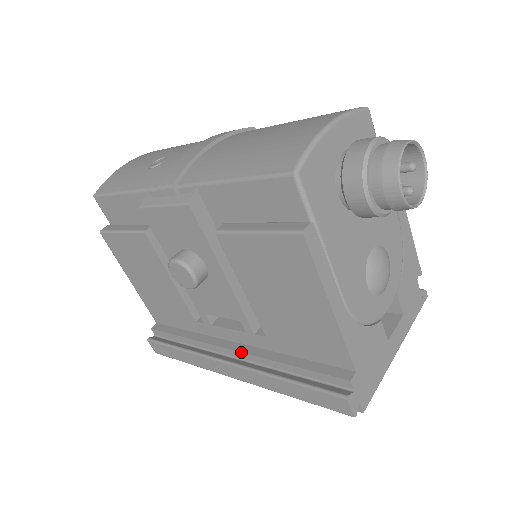
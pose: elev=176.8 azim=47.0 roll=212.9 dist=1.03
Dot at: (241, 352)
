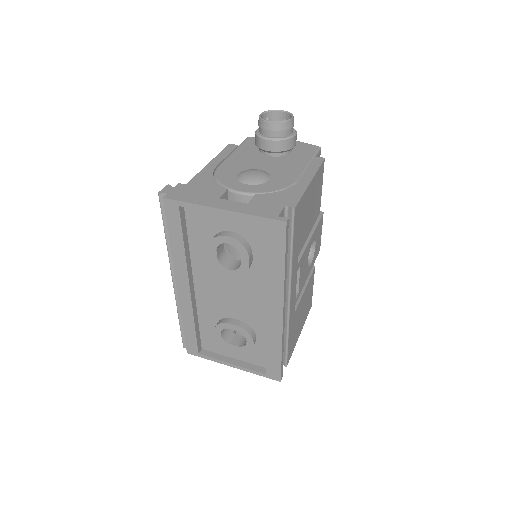
Dot at: occluded
